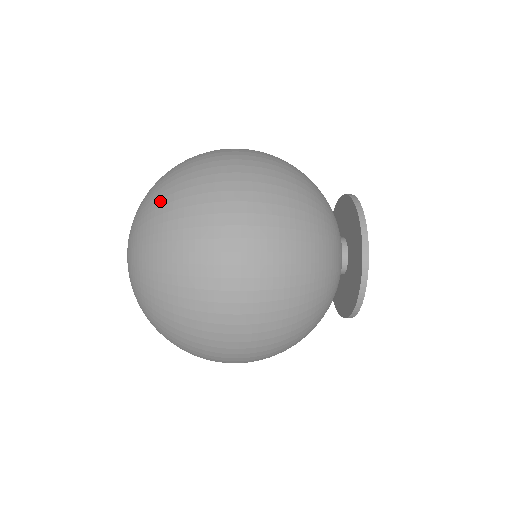
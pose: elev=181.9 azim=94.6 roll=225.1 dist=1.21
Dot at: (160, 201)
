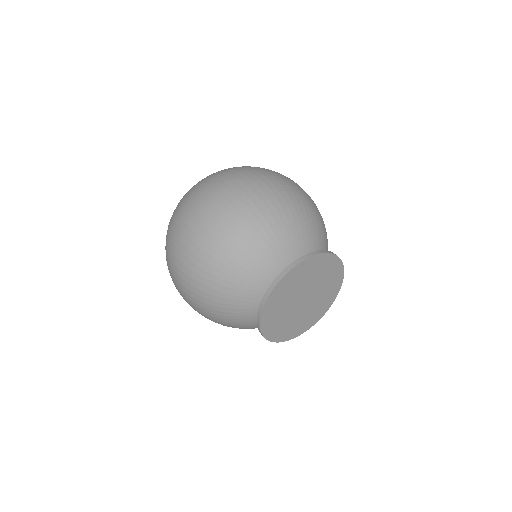
Dot at: occluded
